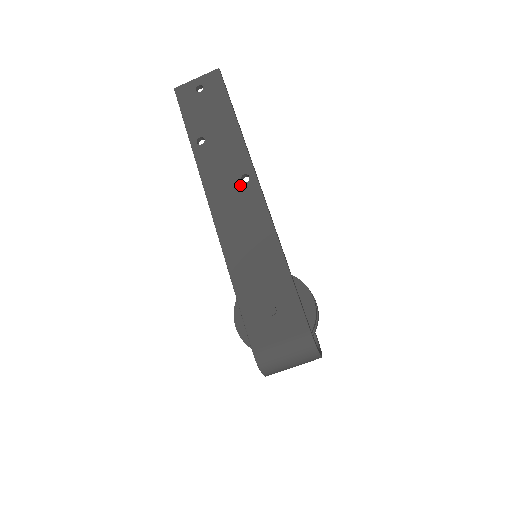
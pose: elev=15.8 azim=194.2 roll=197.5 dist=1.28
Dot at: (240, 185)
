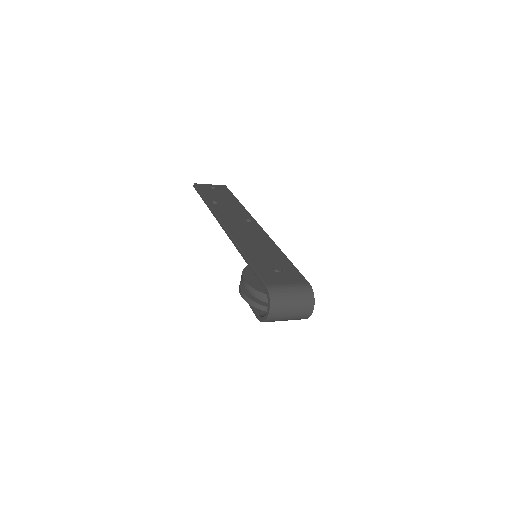
Dot at: (245, 222)
